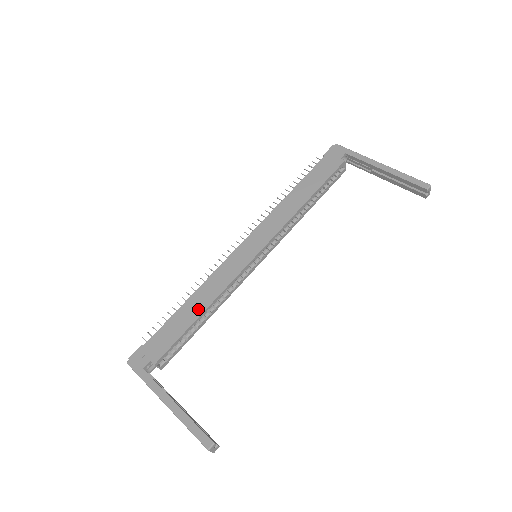
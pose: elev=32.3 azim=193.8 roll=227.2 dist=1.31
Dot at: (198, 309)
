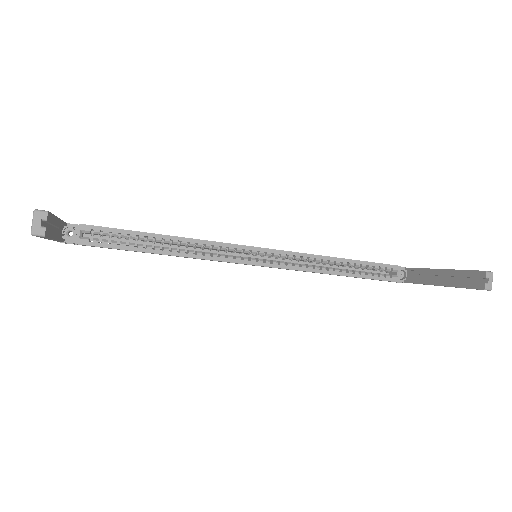
Dot at: (164, 235)
